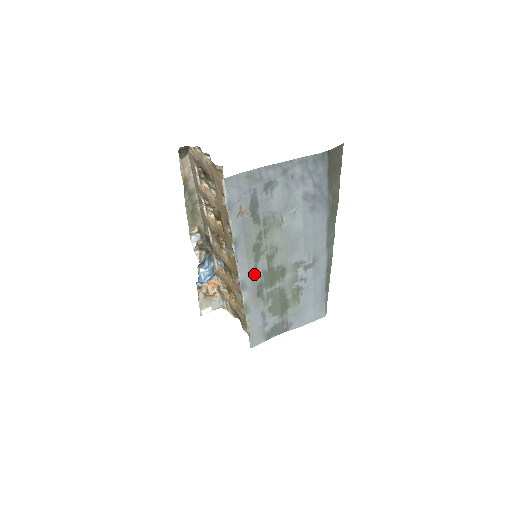
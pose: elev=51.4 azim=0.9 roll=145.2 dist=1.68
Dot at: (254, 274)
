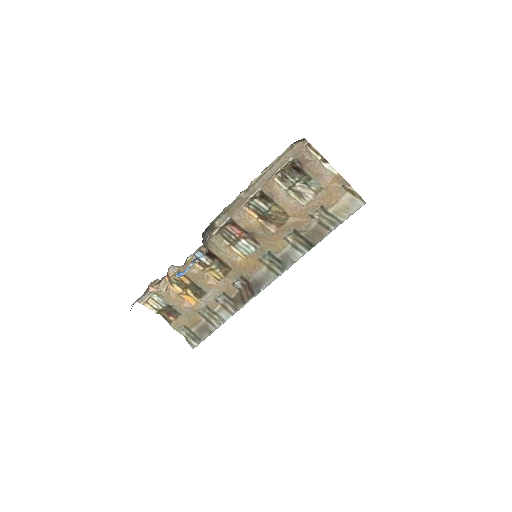
Dot at: occluded
